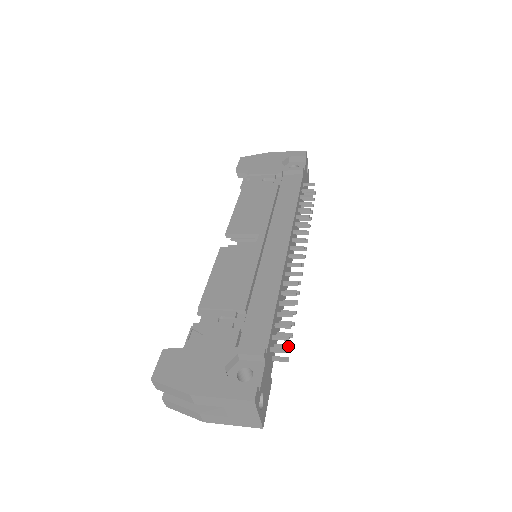
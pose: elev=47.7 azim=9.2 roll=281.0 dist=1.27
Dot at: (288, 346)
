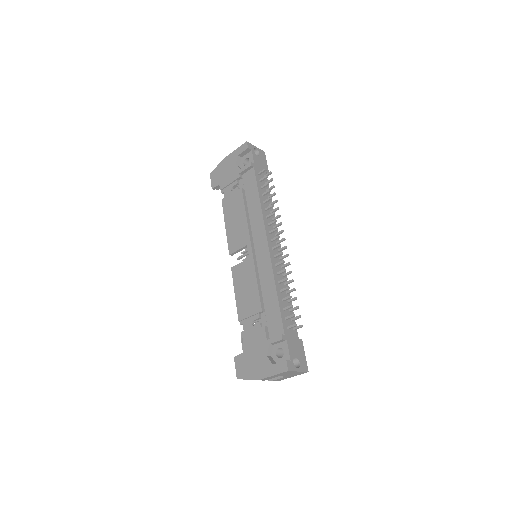
Dot at: (298, 317)
